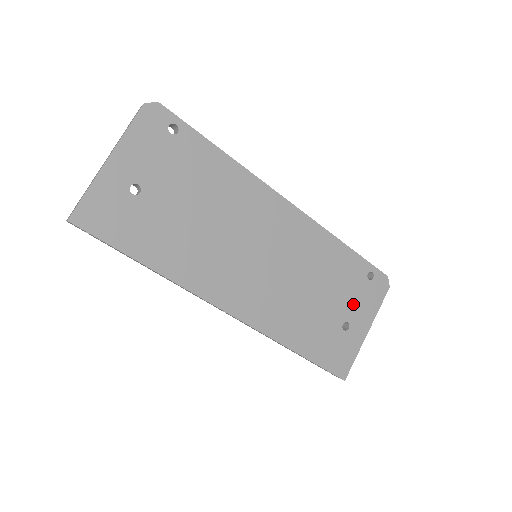
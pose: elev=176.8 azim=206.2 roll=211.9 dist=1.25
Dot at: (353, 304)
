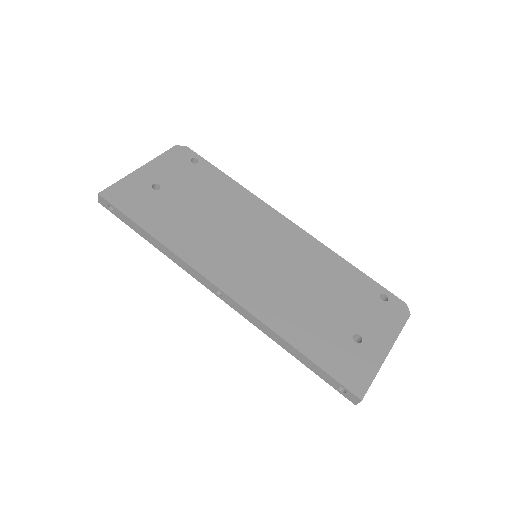
Dot at: (365, 319)
